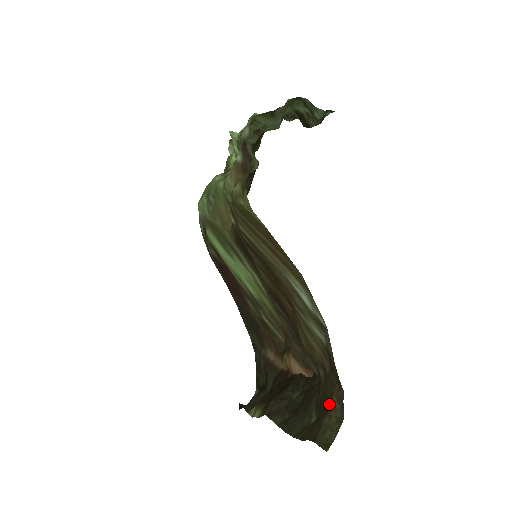
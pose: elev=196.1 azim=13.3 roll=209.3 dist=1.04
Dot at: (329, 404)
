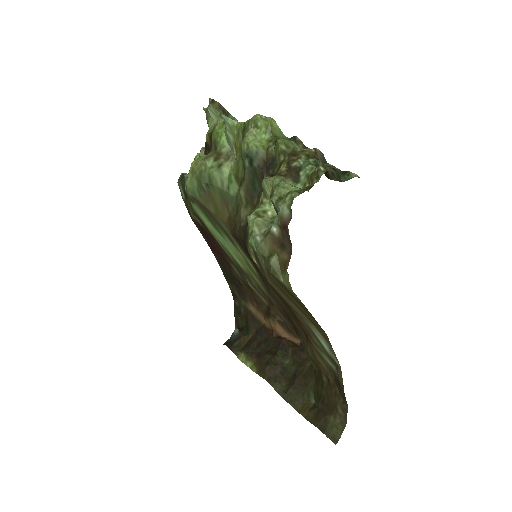
Dot at: (334, 408)
